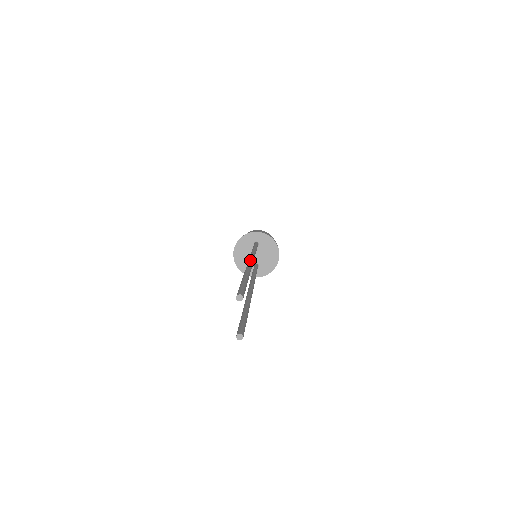
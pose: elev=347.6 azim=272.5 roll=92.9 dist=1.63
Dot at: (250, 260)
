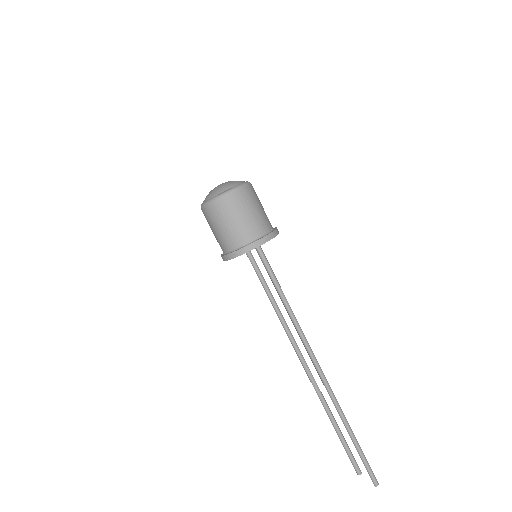
Dot at: (321, 372)
